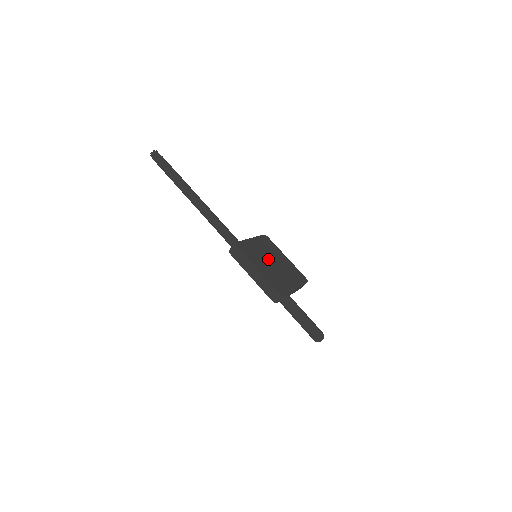
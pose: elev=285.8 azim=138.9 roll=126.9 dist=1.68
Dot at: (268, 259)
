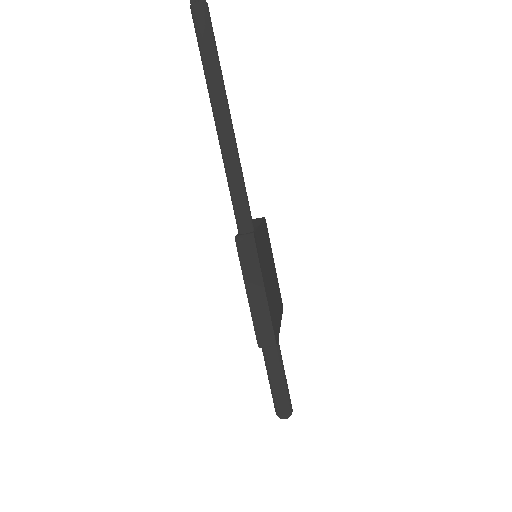
Dot at: (268, 268)
